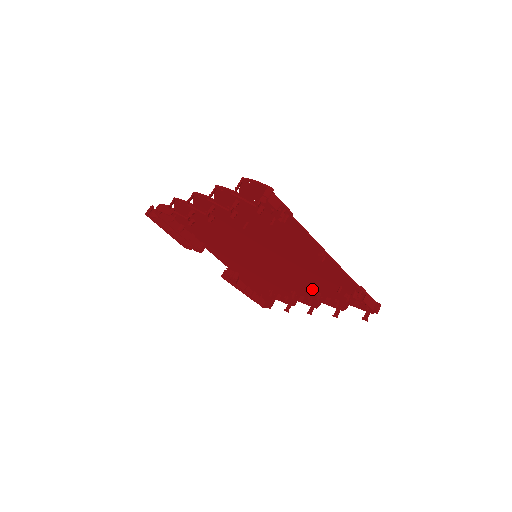
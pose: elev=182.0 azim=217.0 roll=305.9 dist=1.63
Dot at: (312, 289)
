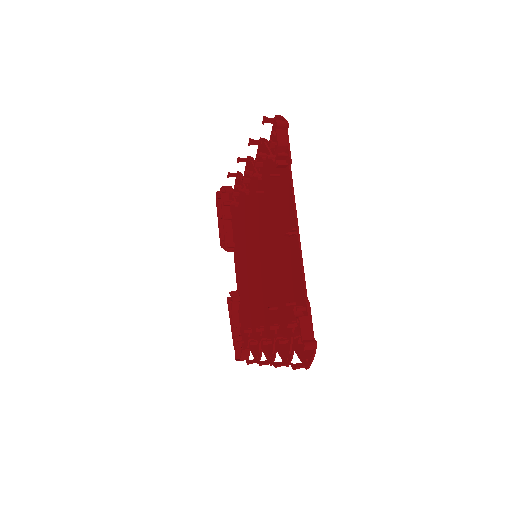
Dot at: (276, 317)
